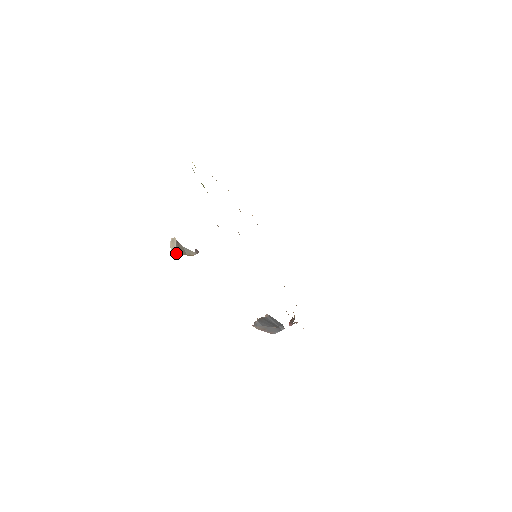
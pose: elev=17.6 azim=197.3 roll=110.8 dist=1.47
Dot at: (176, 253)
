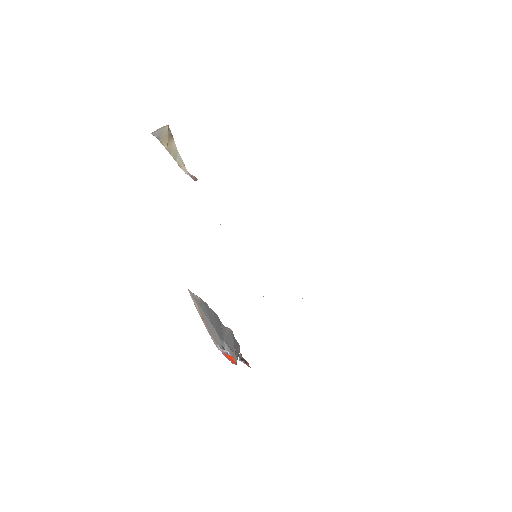
Dot at: (159, 136)
